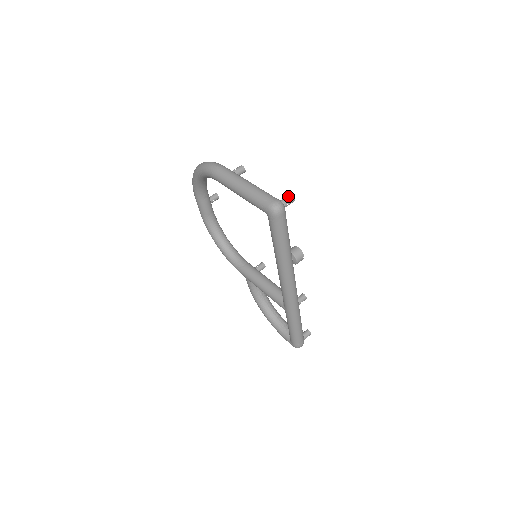
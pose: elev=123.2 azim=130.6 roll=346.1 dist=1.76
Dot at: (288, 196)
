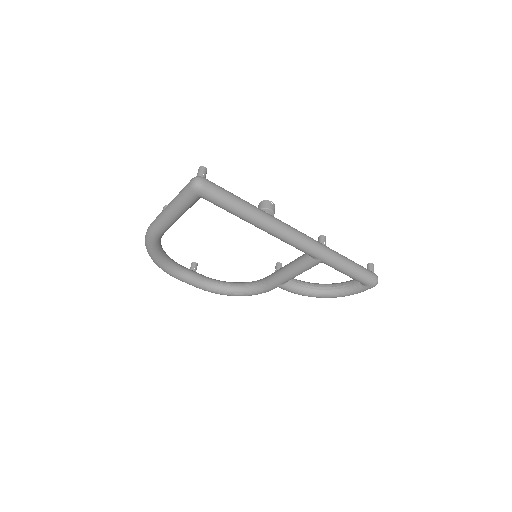
Dot at: (198, 170)
